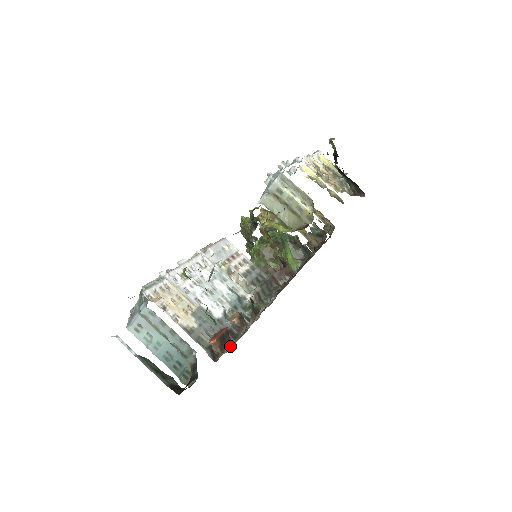
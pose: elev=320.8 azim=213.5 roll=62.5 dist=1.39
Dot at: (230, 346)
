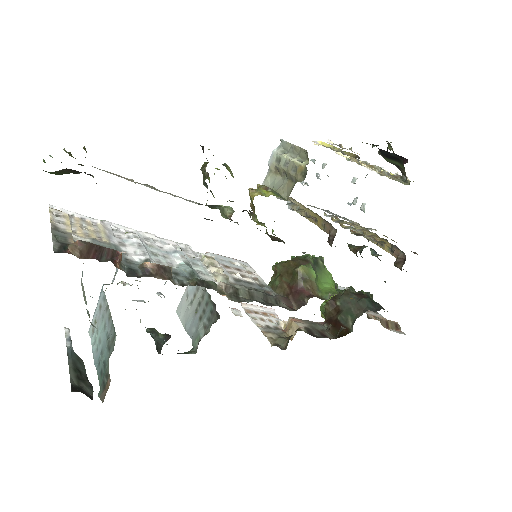
Dot at: occluded
